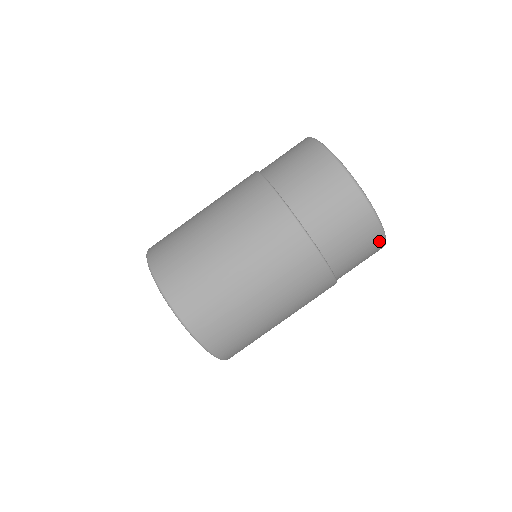
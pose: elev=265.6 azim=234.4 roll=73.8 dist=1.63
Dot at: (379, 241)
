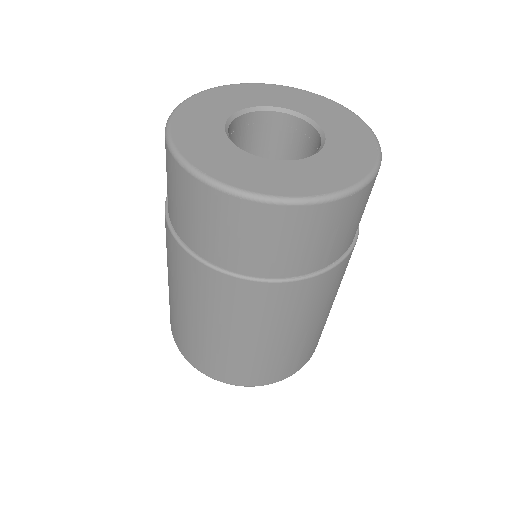
Dot at: occluded
